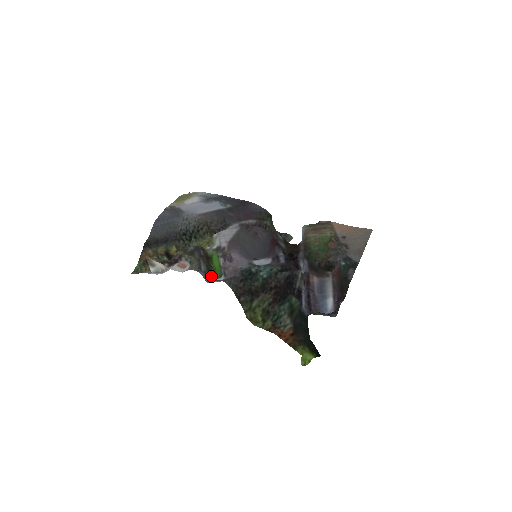
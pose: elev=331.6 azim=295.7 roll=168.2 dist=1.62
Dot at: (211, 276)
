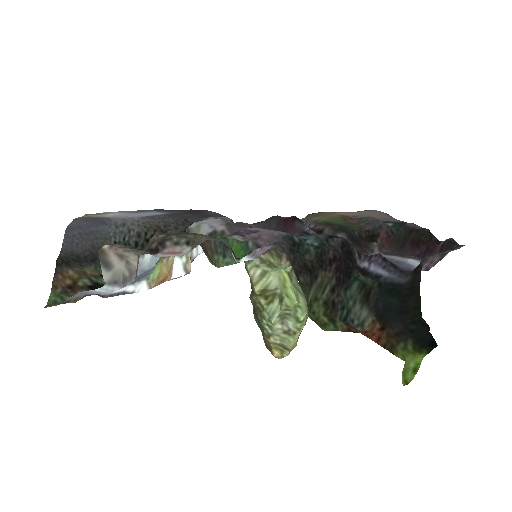
Dot at: (235, 256)
